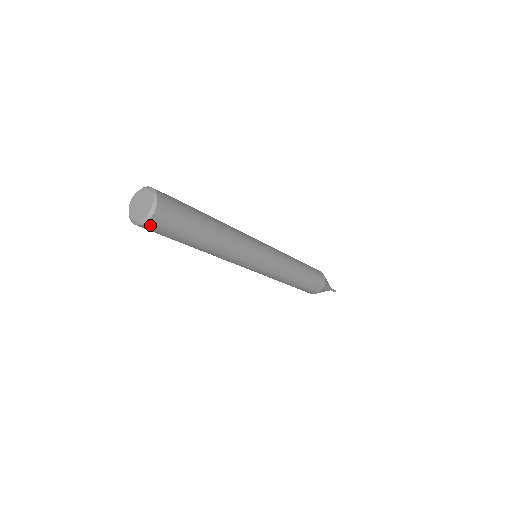
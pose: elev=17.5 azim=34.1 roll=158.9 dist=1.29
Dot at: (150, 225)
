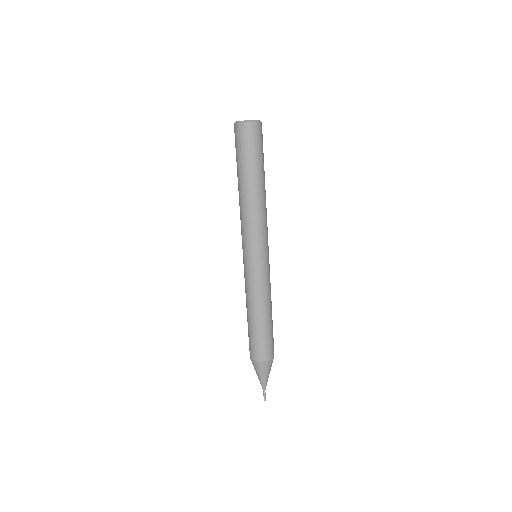
Dot at: (243, 128)
